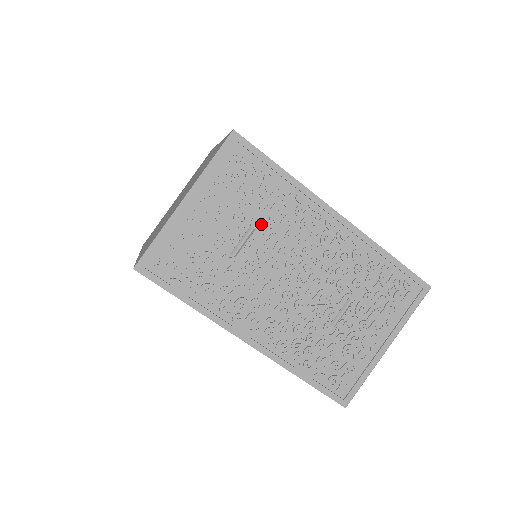
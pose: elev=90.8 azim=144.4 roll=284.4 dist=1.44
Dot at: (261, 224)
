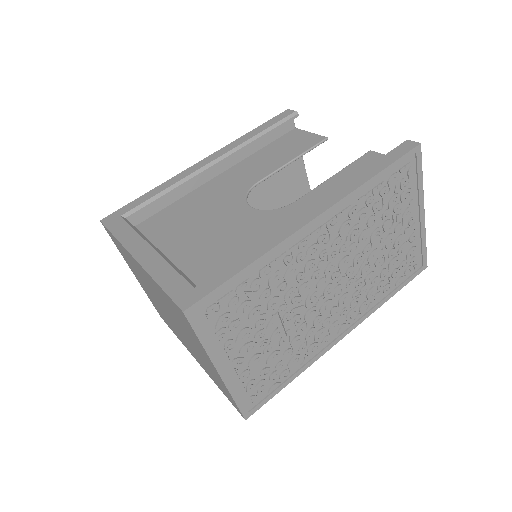
Dot at: (277, 304)
